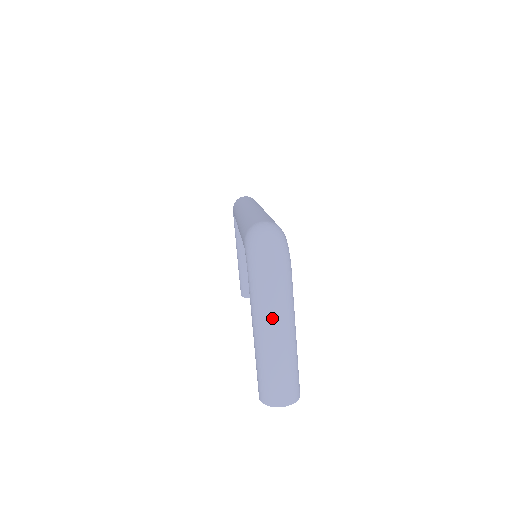
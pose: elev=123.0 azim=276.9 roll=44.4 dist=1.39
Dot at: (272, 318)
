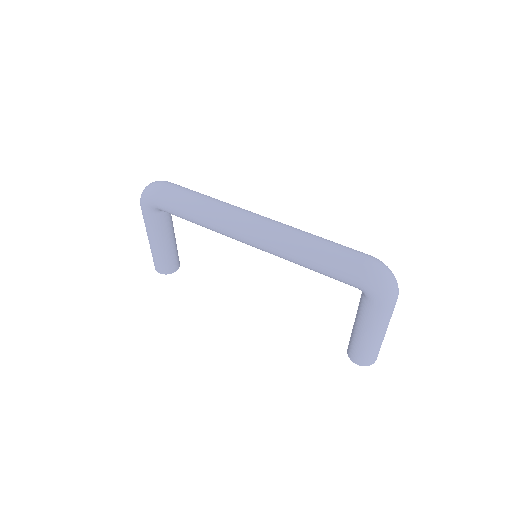
Dot at: (389, 321)
